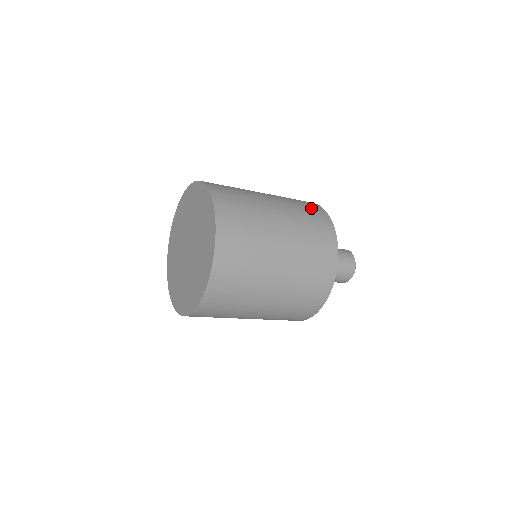
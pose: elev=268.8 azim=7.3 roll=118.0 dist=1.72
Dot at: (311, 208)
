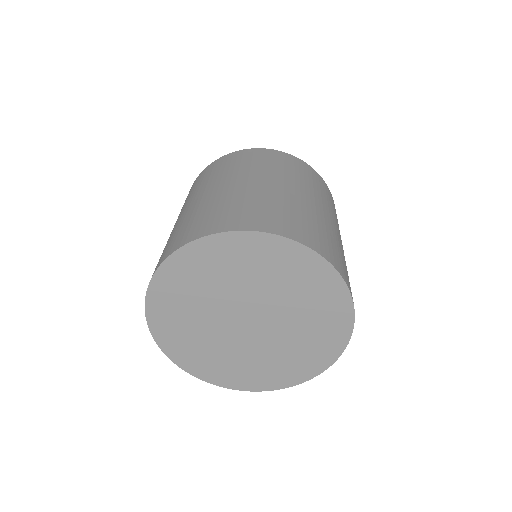
Dot at: occluded
